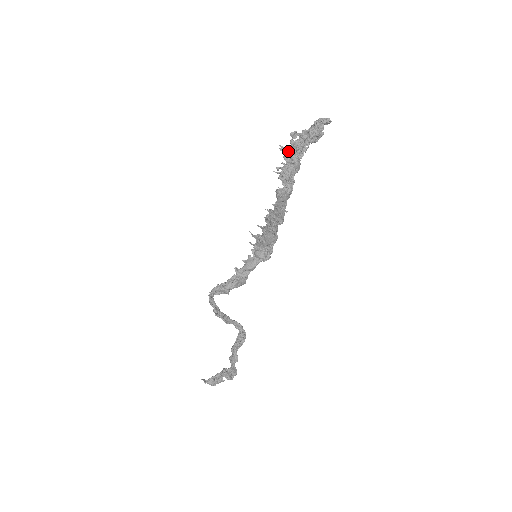
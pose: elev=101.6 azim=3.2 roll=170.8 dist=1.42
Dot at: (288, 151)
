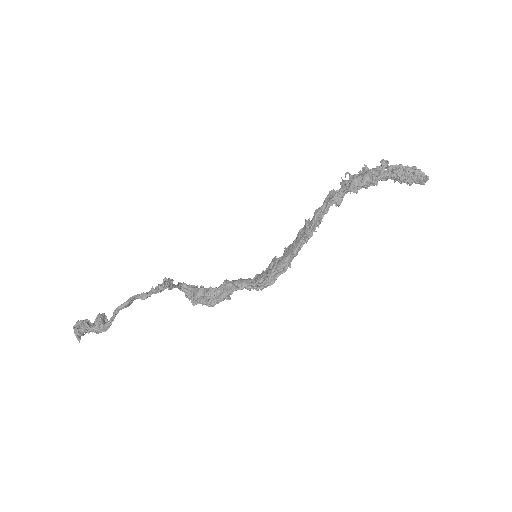
Dot at: occluded
